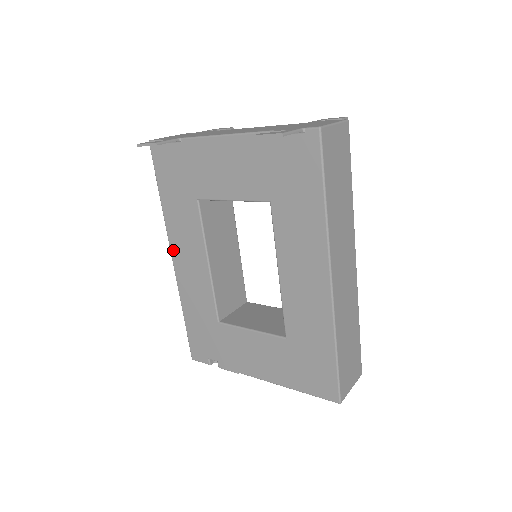
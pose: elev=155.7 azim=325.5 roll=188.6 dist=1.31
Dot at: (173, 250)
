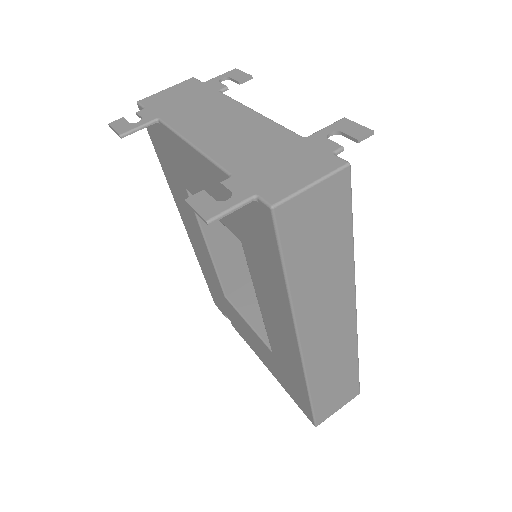
Dot at: (181, 216)
